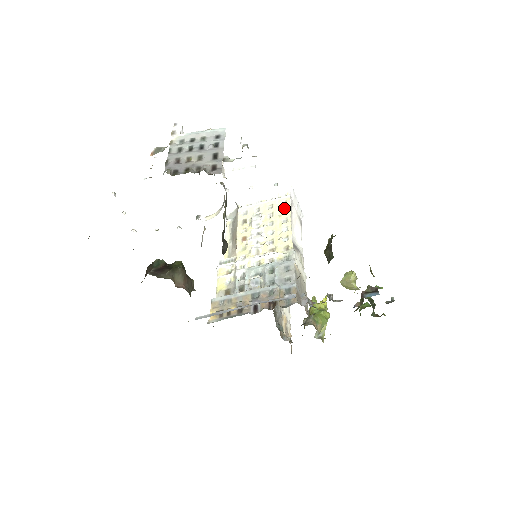
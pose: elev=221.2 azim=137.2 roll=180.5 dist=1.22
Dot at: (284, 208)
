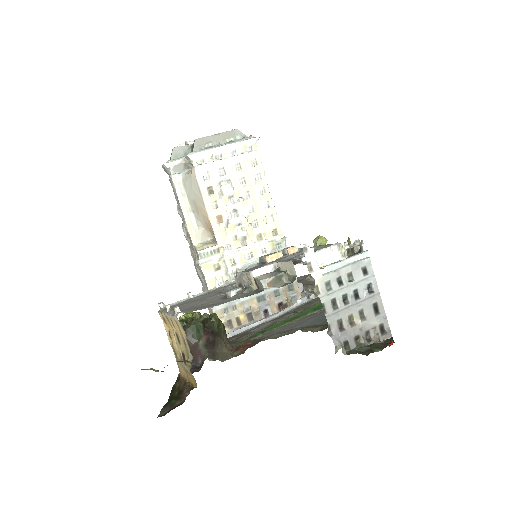
Dot at: (257, 171)
